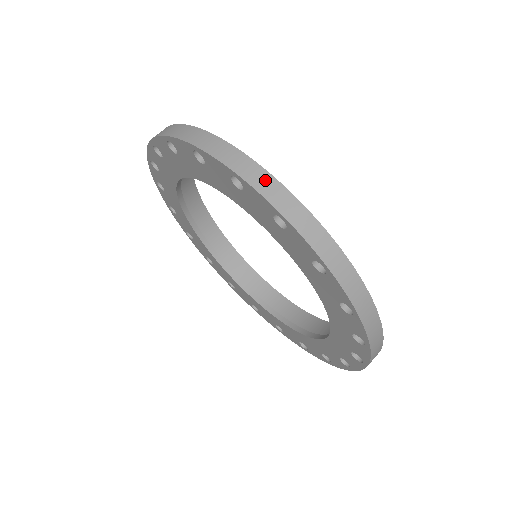
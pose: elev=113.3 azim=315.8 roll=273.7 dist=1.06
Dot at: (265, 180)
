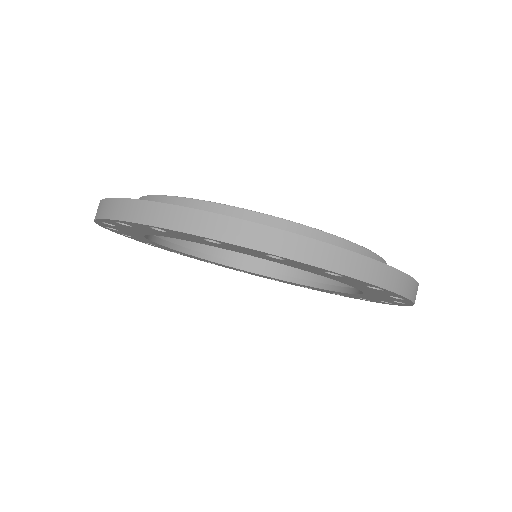
Dot at: (173, 214)
